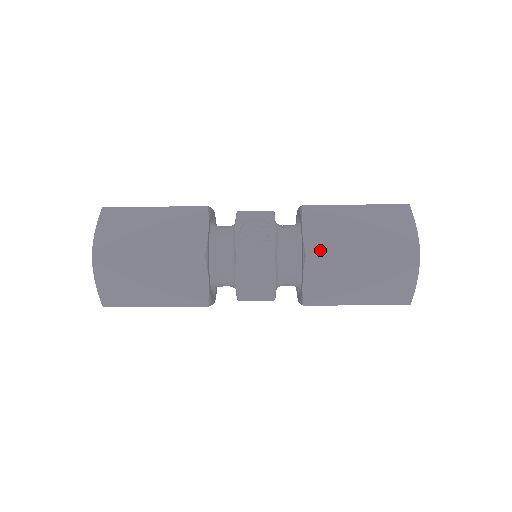
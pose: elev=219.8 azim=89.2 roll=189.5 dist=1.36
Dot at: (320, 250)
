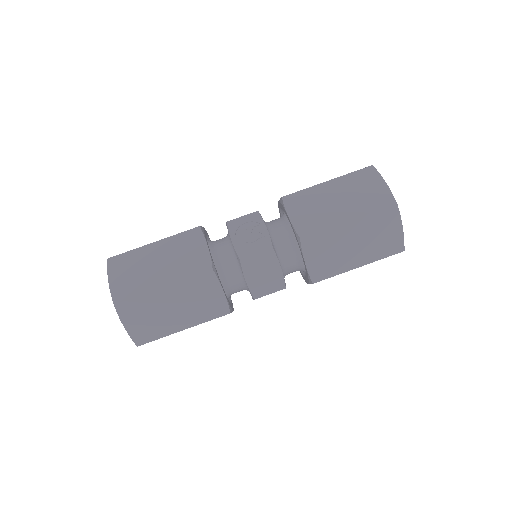
Dot at: (310, 230)
